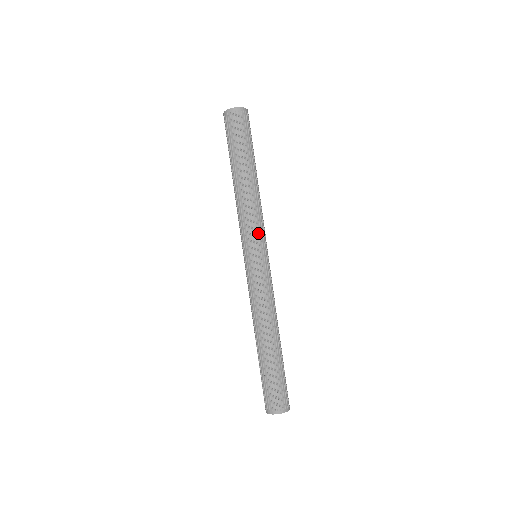
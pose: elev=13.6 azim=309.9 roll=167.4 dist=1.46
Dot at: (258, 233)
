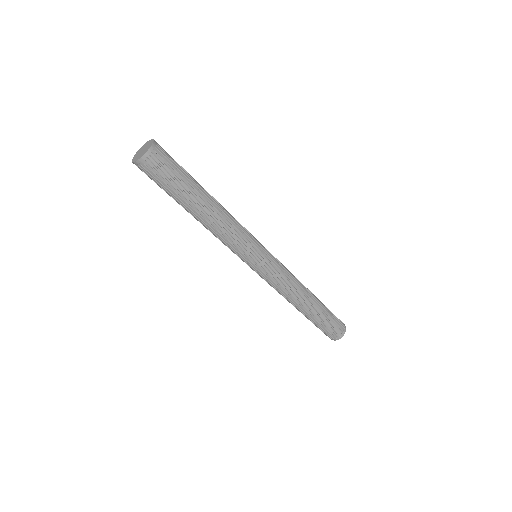
Dot at: (241, 252)
